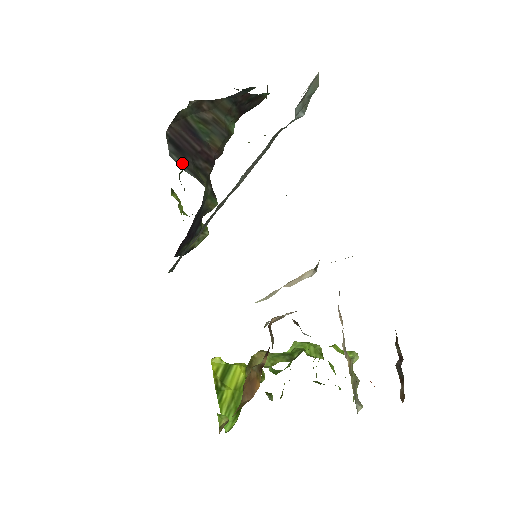
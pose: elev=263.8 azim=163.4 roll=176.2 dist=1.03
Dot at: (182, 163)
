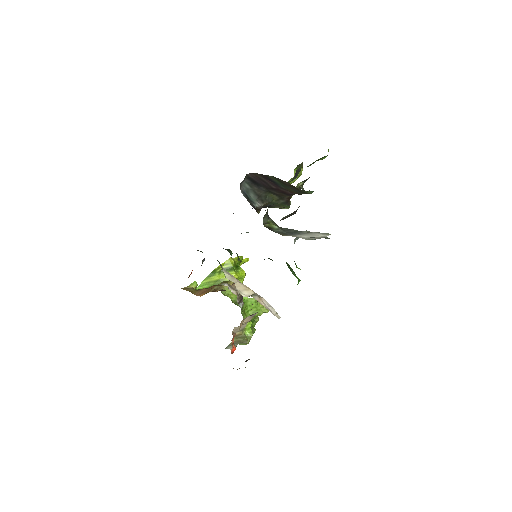
Dot at: (252, 189)
